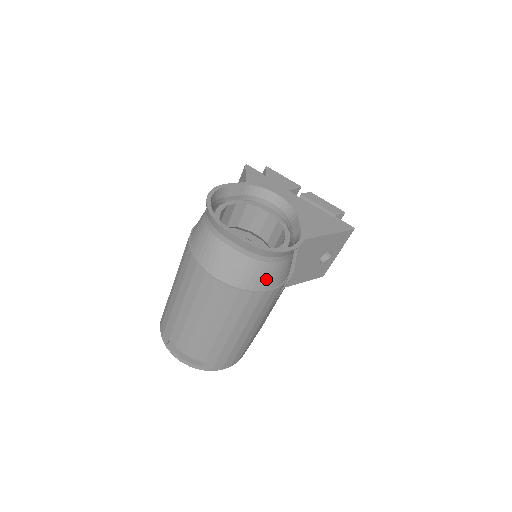
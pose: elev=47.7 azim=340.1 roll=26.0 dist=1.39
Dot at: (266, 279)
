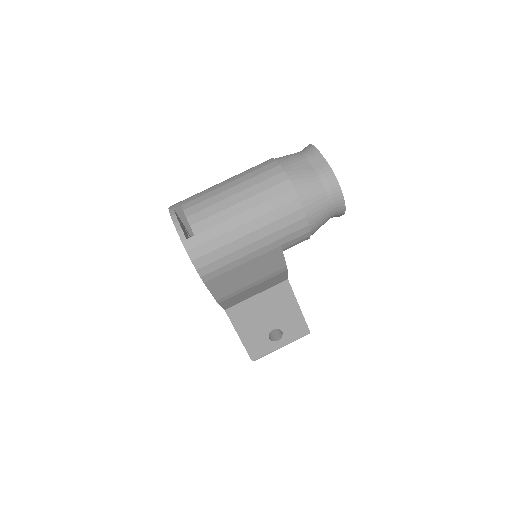
Dot at: (312, 201)
